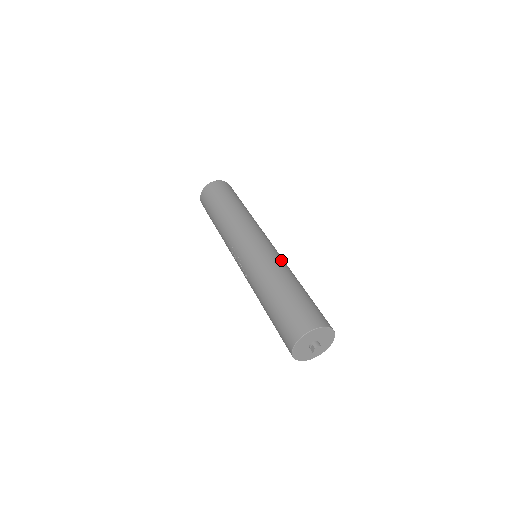
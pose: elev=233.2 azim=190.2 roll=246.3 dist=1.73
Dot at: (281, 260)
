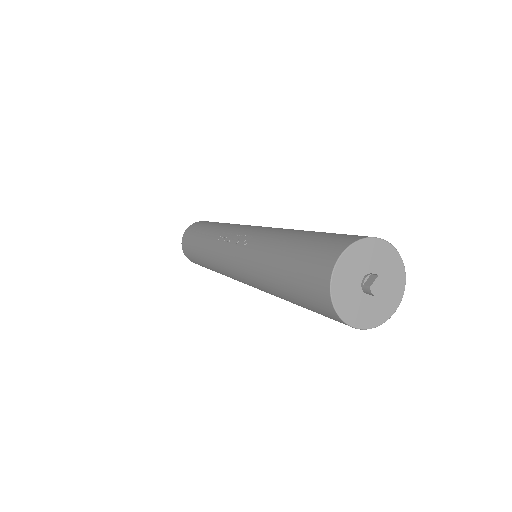
Dot at: occluded
